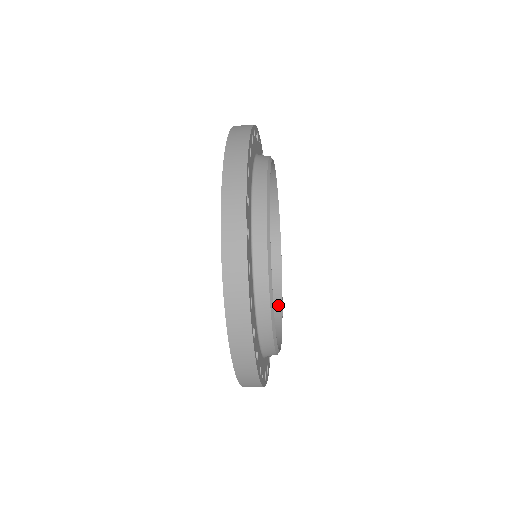
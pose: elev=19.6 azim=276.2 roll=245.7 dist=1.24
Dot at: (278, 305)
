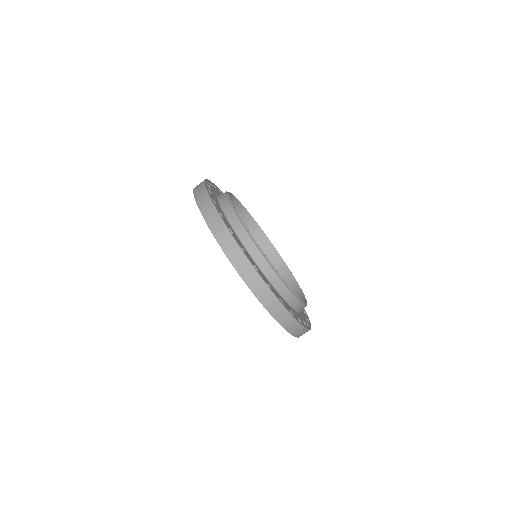
Dot at: occluded
